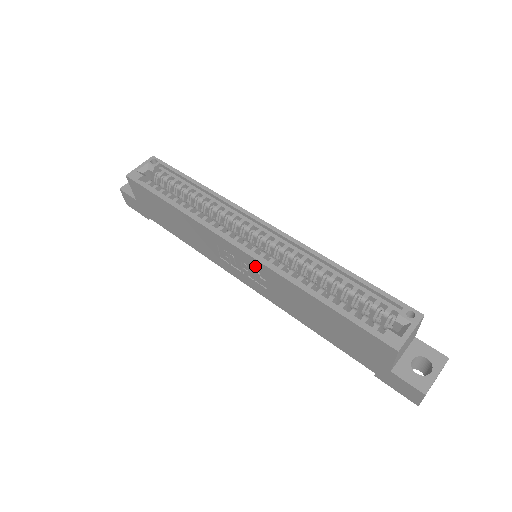
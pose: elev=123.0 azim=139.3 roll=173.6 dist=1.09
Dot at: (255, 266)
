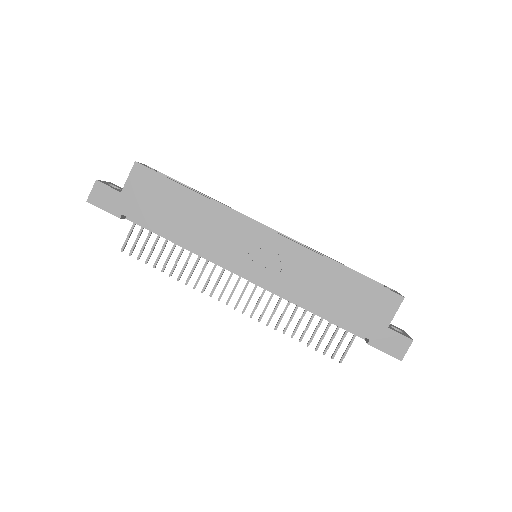
Dot at: (281, 247)
